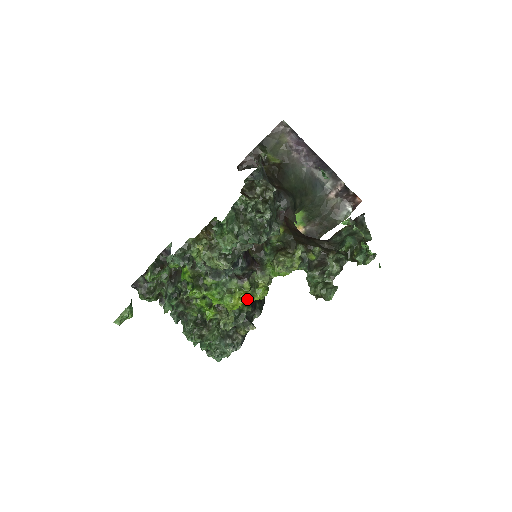
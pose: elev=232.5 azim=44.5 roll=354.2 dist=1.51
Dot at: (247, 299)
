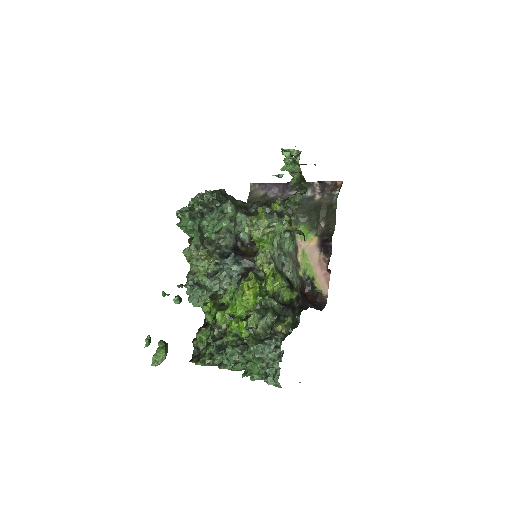
Dot at: (257, 286)
